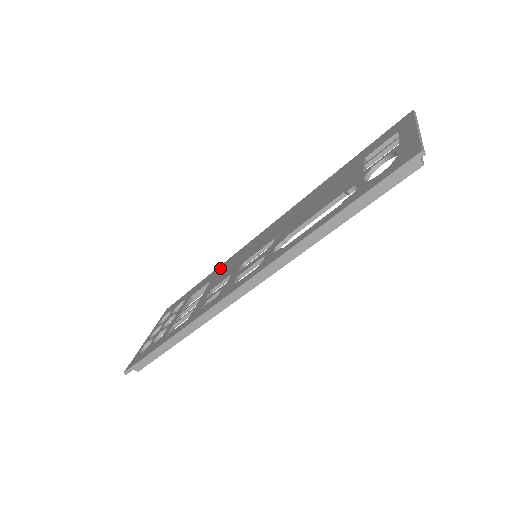
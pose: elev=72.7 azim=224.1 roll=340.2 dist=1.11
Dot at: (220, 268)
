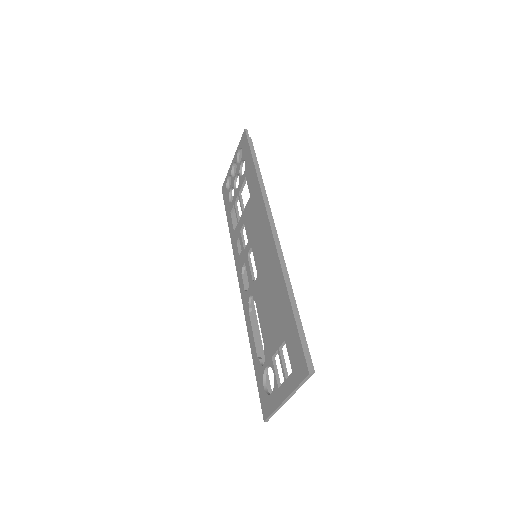
Dot at: (255, 190)
